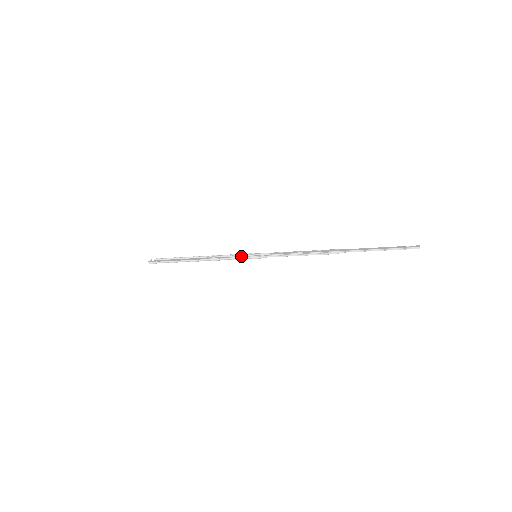
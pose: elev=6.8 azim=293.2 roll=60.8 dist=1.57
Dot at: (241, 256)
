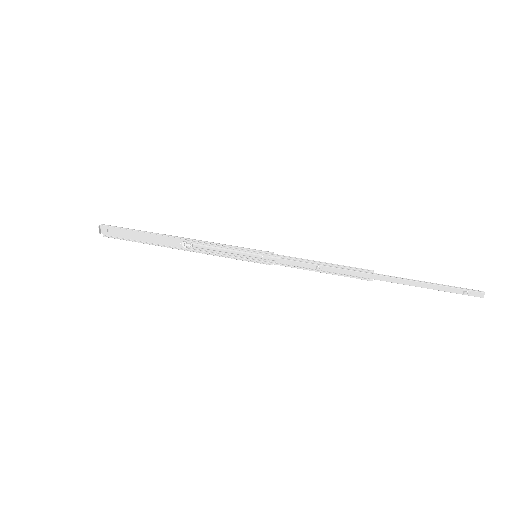
Dot at: (234, 252)
